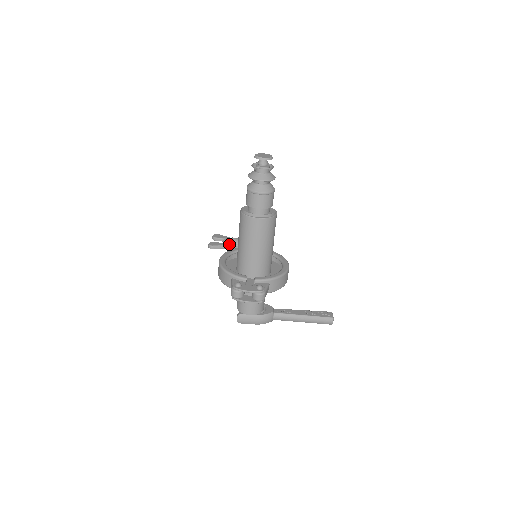
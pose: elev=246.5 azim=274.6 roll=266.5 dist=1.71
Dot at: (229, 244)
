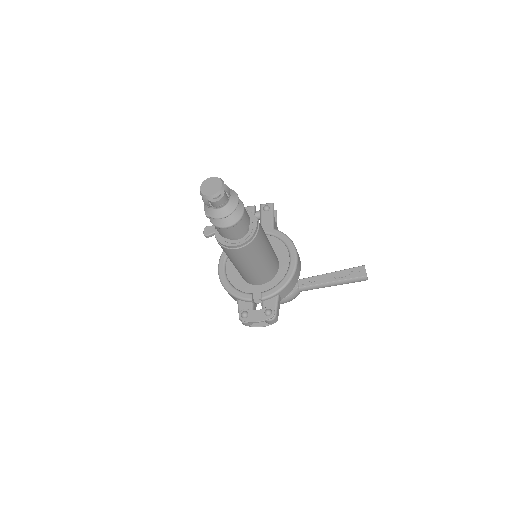
Dot at: occluded
